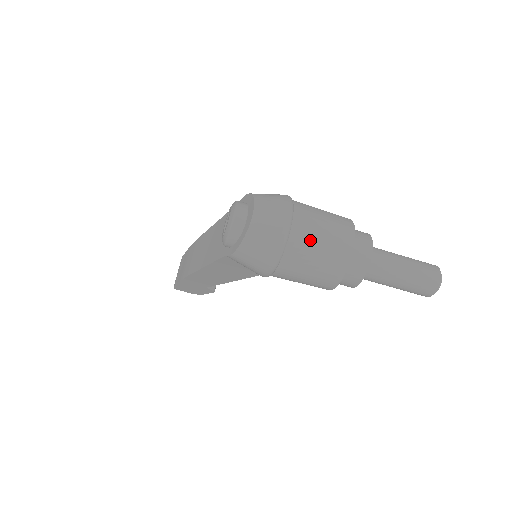
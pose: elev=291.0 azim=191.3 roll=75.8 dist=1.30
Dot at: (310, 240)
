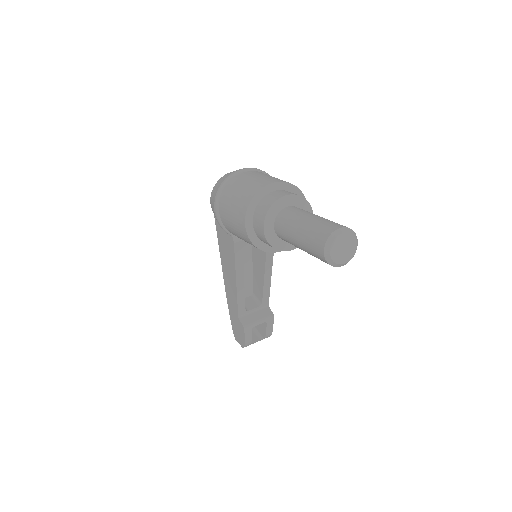
Dot at: (245, 179)
